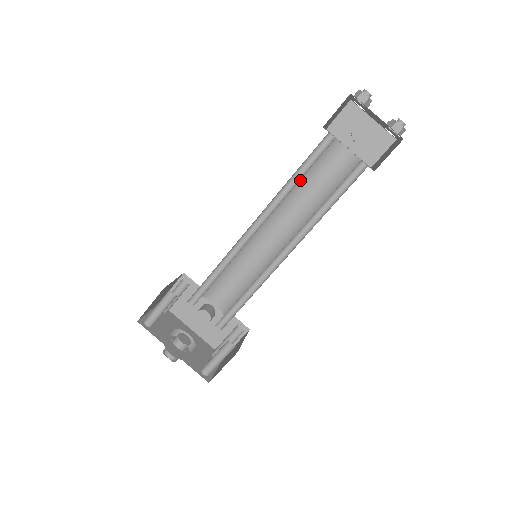
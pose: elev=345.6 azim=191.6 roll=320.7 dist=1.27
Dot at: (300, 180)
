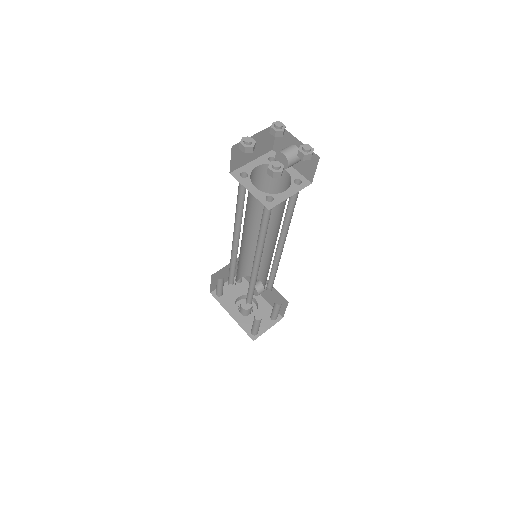
Dot at: occluded
